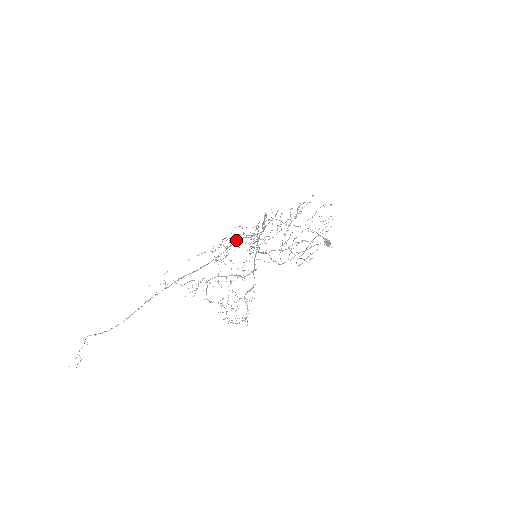
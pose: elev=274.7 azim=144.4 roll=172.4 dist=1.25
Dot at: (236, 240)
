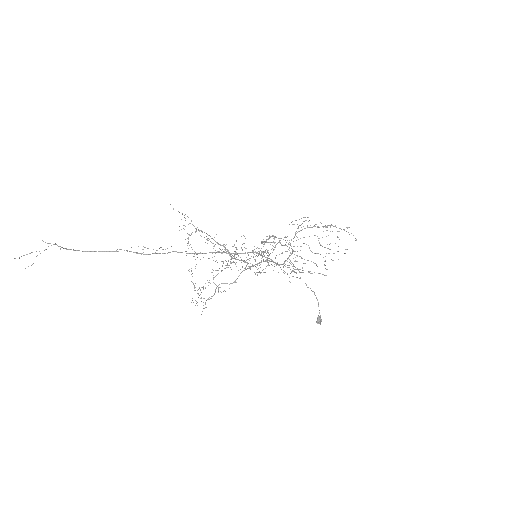
Dot at: (249, 252)
